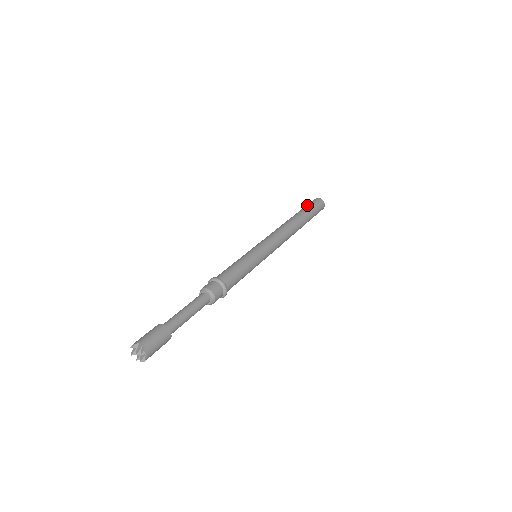
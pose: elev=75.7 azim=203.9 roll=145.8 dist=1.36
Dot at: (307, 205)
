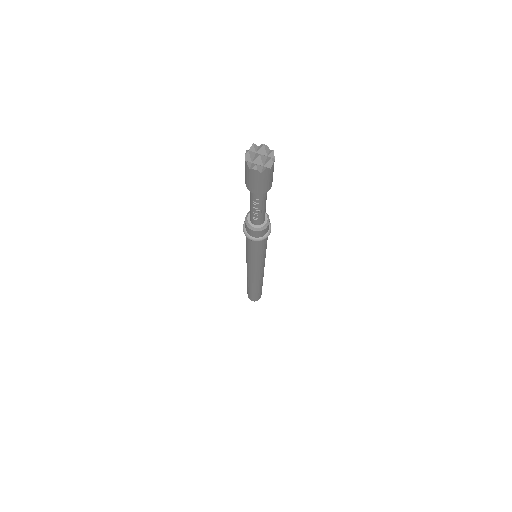
Dot at: occluded
